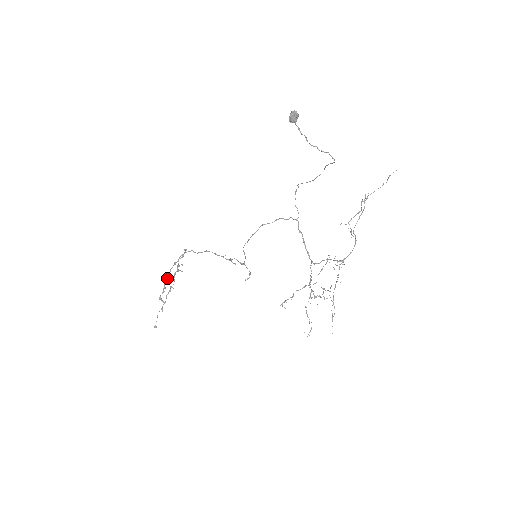
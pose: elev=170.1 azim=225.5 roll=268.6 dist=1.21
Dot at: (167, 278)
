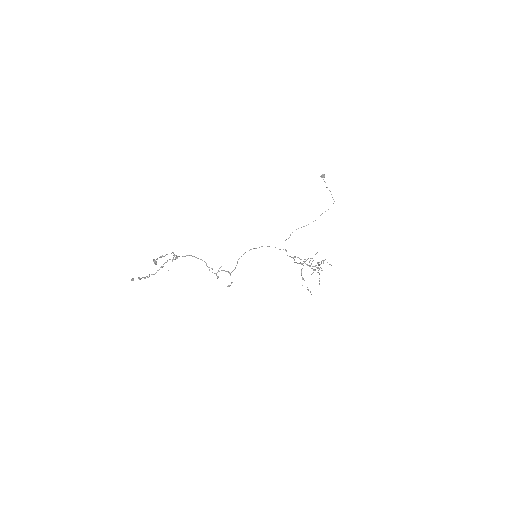
Dot at: occluded
